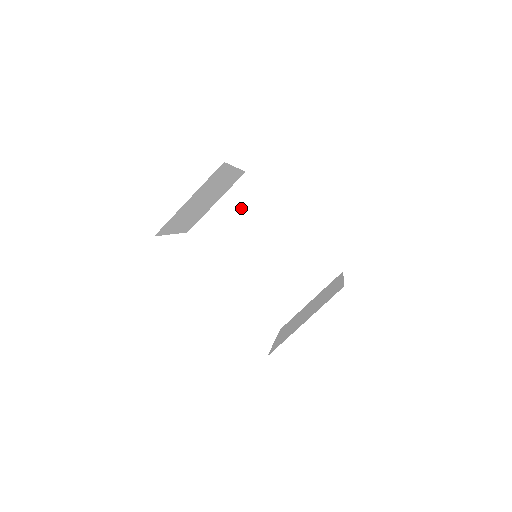
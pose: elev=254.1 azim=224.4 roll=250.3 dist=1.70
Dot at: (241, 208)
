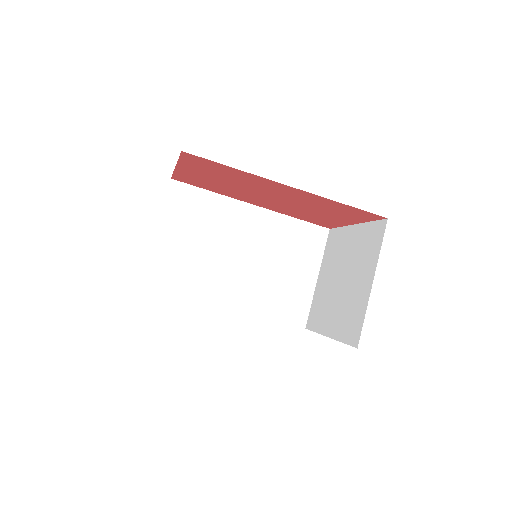
Dot at: (189, 223)
